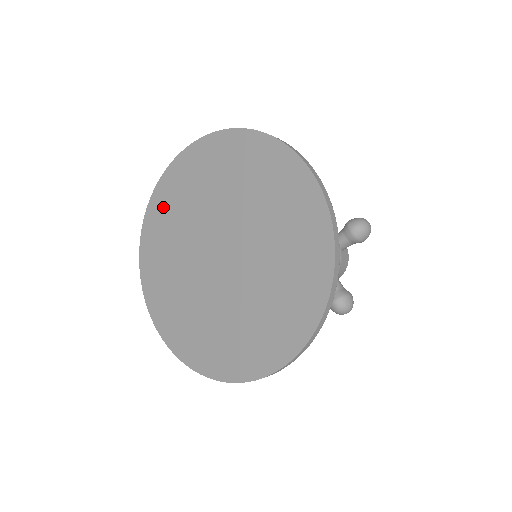
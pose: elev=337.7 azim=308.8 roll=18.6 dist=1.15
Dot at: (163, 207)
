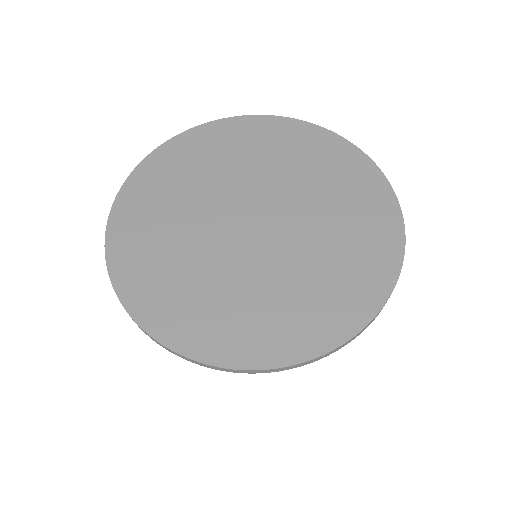
Dot at: (147, 191)
